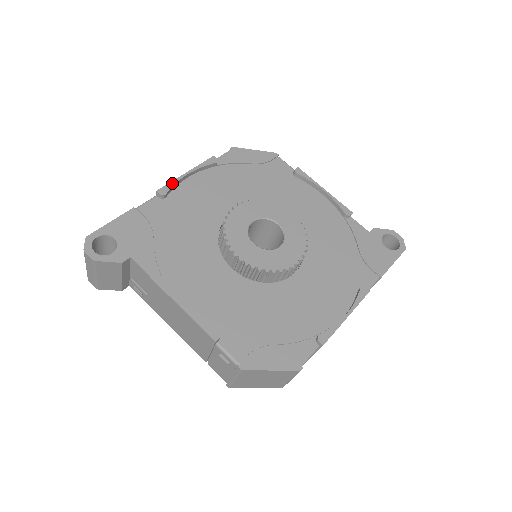
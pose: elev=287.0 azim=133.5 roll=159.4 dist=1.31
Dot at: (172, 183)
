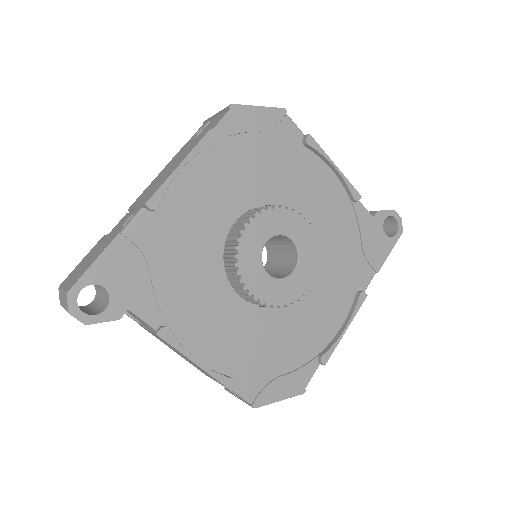
Dot at: (163, 187)
